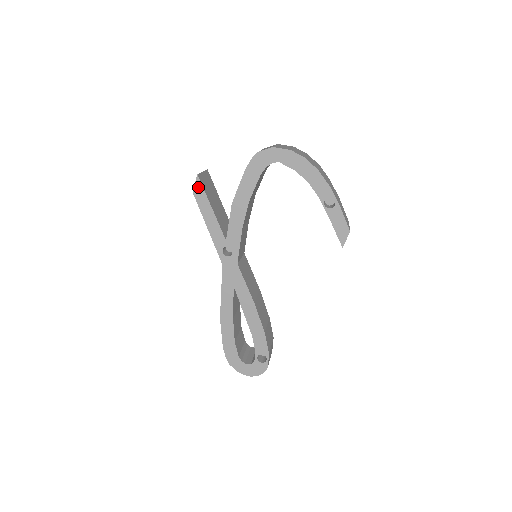
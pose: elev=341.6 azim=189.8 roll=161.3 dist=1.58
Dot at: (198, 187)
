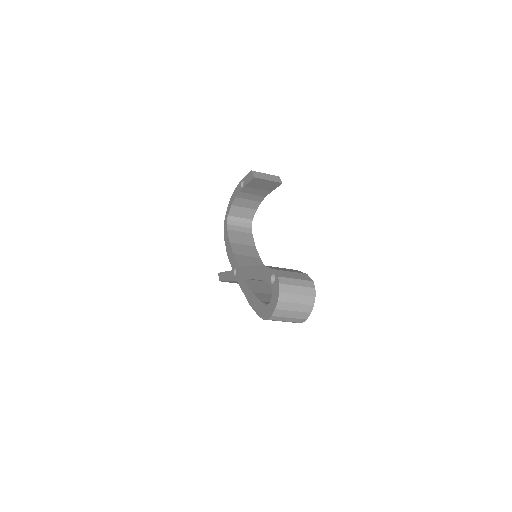
Dot at: (220, 276)
